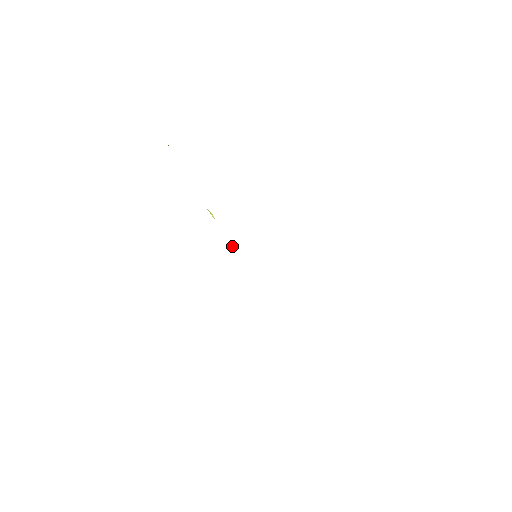
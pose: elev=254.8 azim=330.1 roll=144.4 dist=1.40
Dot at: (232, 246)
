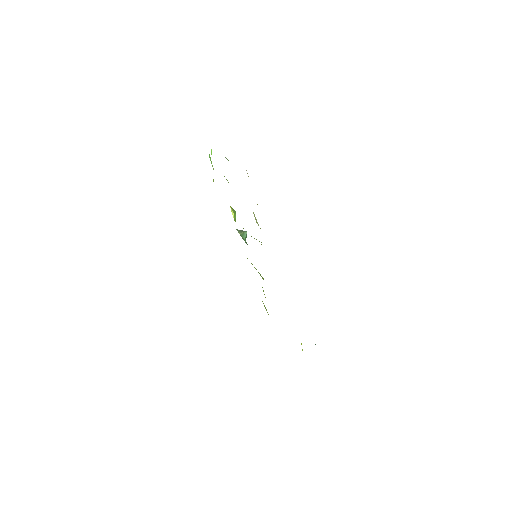
Dot at: (245, 234)
